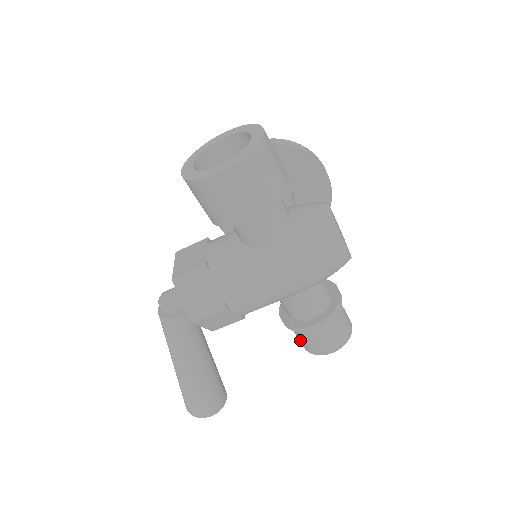
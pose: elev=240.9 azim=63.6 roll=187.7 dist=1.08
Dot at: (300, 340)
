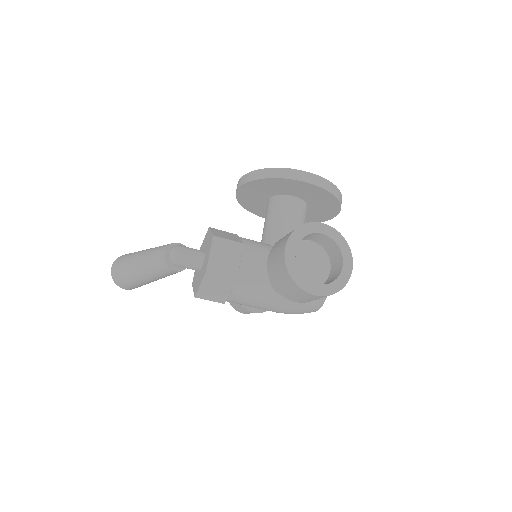
Dot at: occluded
